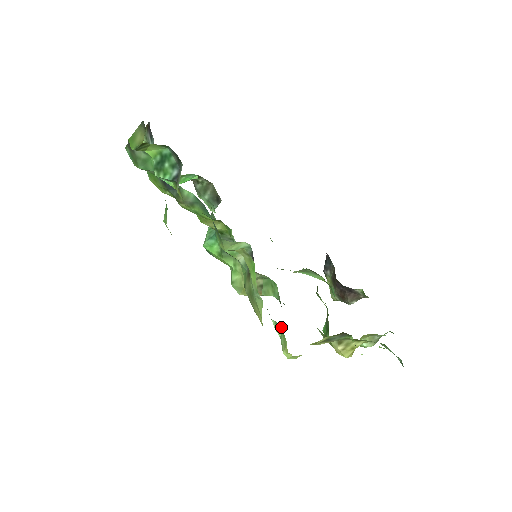
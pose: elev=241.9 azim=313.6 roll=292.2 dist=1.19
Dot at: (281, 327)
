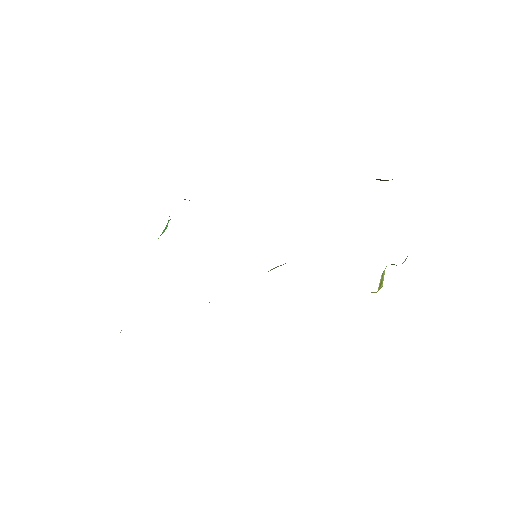
Dot at: occluded
